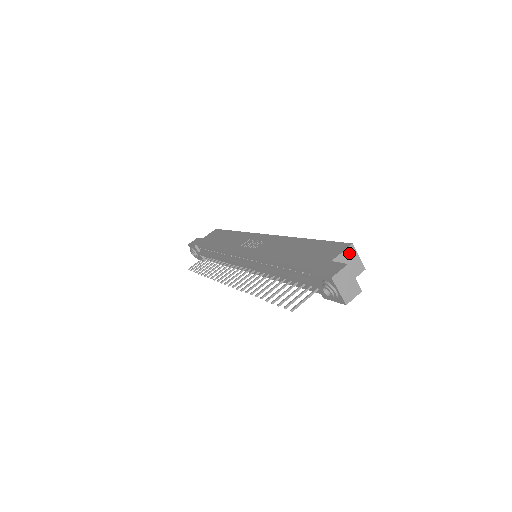
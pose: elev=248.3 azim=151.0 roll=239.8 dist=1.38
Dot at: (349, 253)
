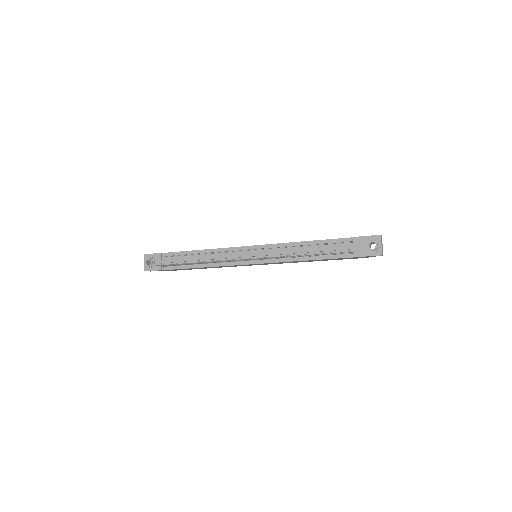
Dot at: occluded
